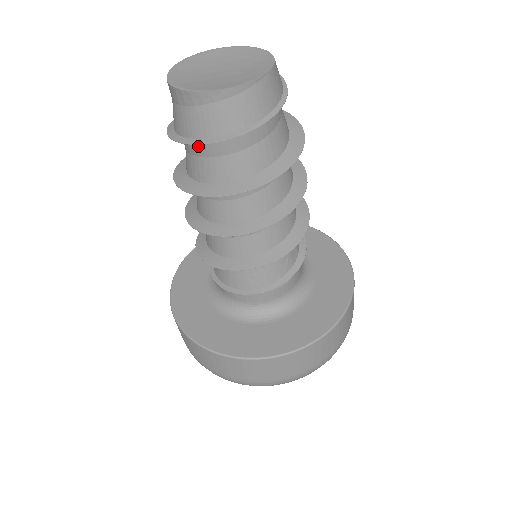
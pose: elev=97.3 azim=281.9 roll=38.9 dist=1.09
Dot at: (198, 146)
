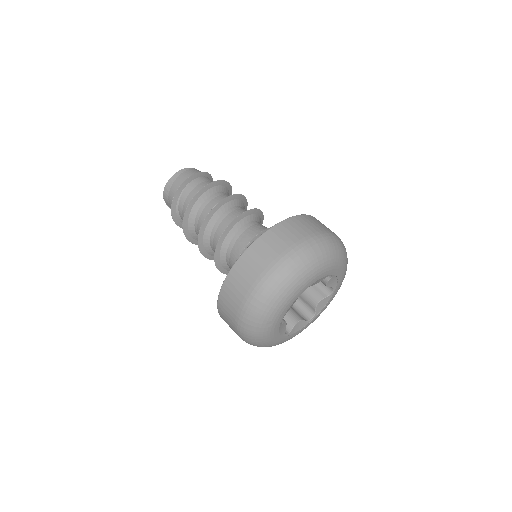
Dot at: (185, 191)
